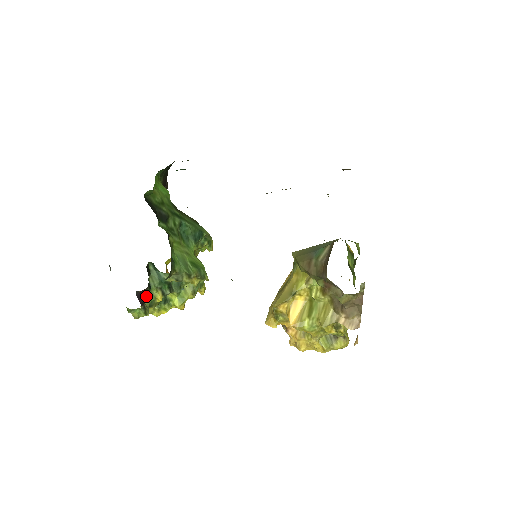
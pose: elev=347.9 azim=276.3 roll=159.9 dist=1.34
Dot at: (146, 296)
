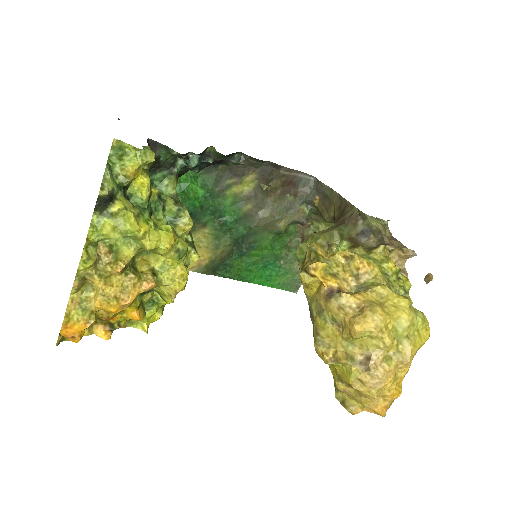
Dot at: occluded
